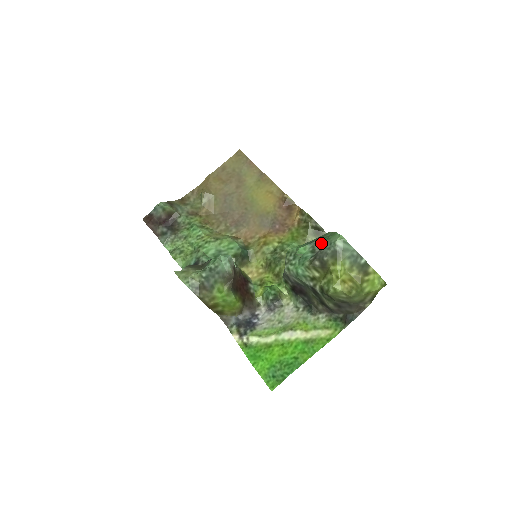
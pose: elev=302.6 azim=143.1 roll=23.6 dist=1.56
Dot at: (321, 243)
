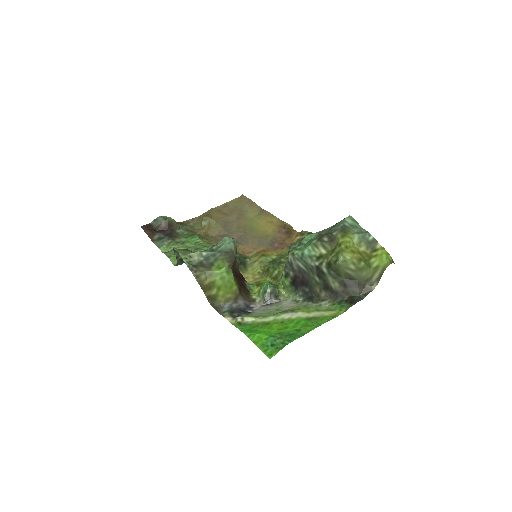
Dot at: (328, 229)
